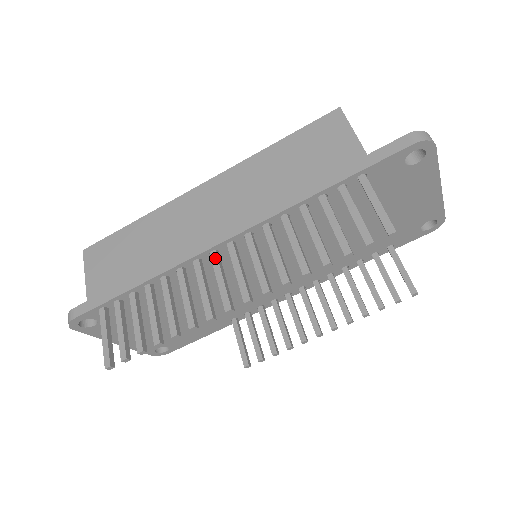
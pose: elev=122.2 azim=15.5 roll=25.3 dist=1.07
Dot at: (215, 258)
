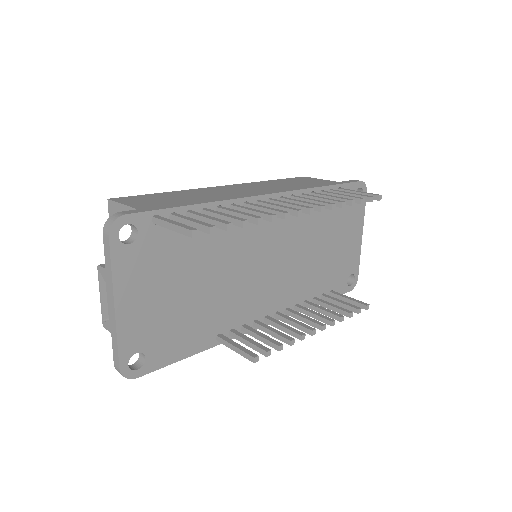
Dot at: (264, 201)
